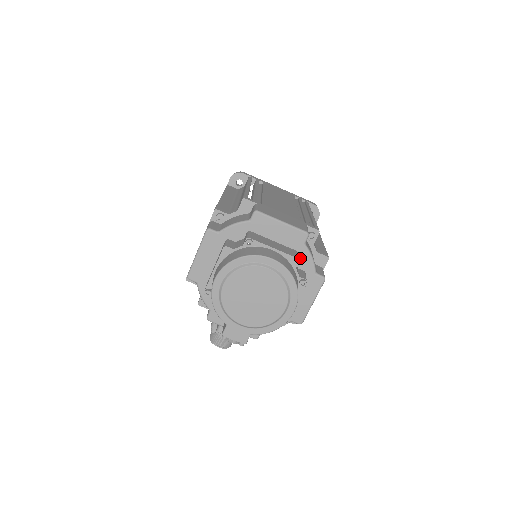
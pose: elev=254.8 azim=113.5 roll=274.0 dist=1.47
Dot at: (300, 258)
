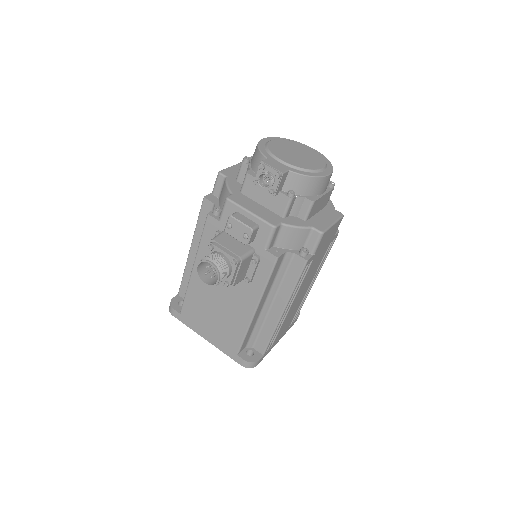
Dot at: occluded
